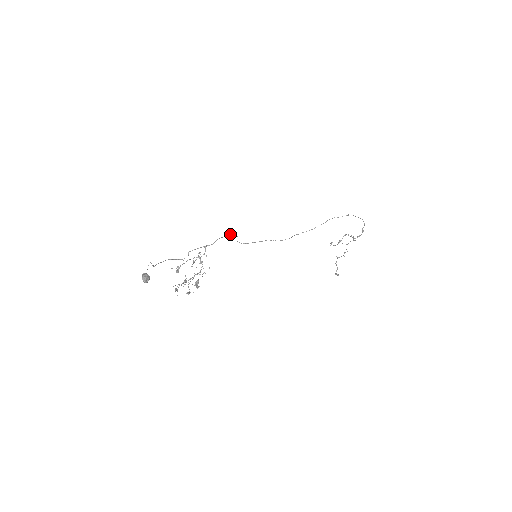
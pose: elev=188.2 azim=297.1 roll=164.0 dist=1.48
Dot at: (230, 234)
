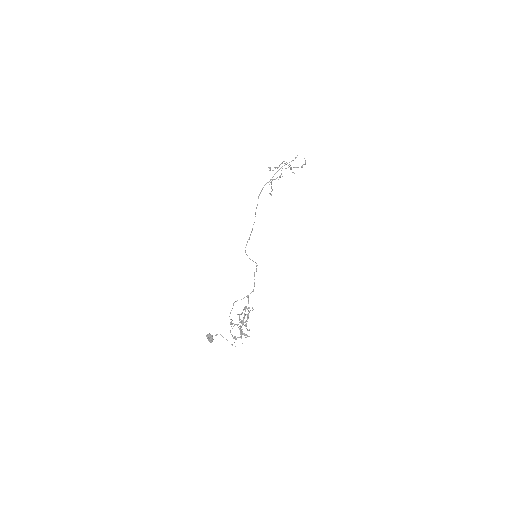
Dot at: (256, 270)
